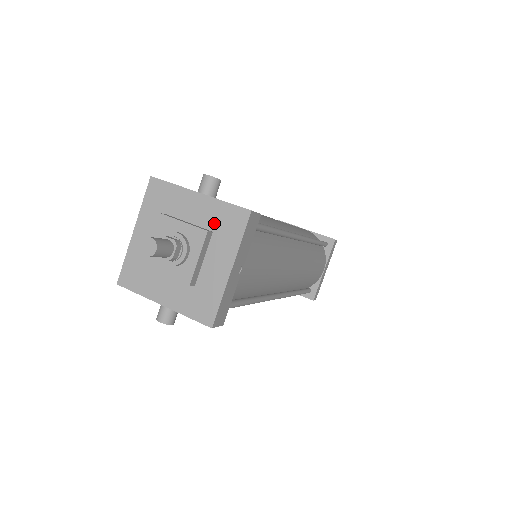
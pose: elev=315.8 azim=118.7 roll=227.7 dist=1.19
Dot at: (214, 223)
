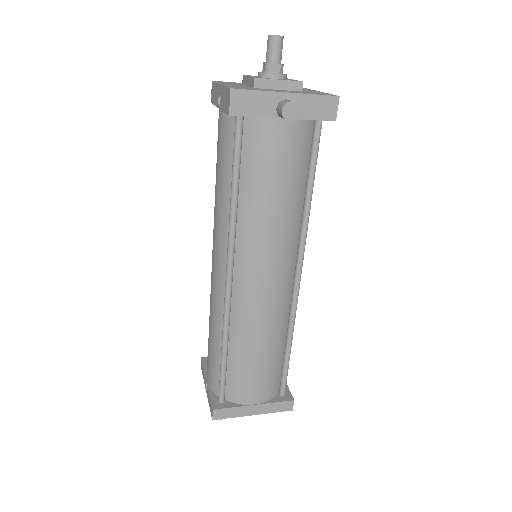
Dot at: occluded
